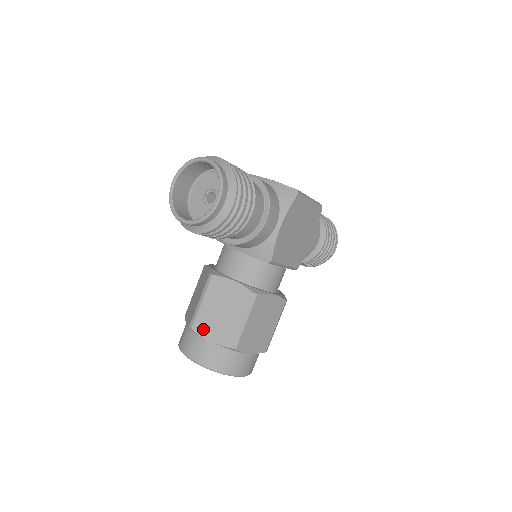
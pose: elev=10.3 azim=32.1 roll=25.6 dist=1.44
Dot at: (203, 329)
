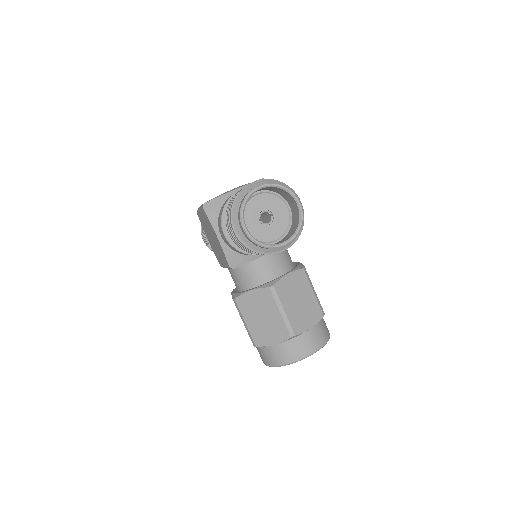
Dot at: (301, 326)
